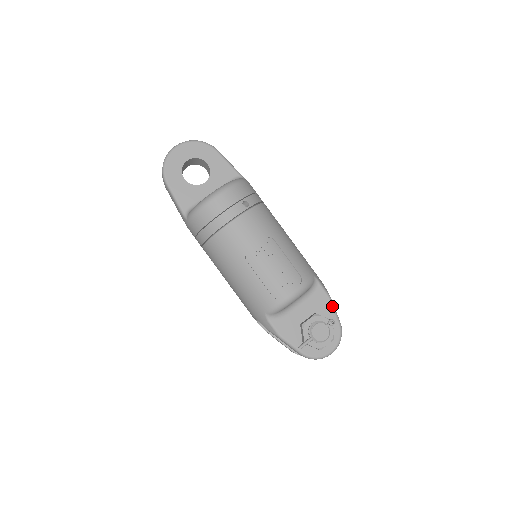
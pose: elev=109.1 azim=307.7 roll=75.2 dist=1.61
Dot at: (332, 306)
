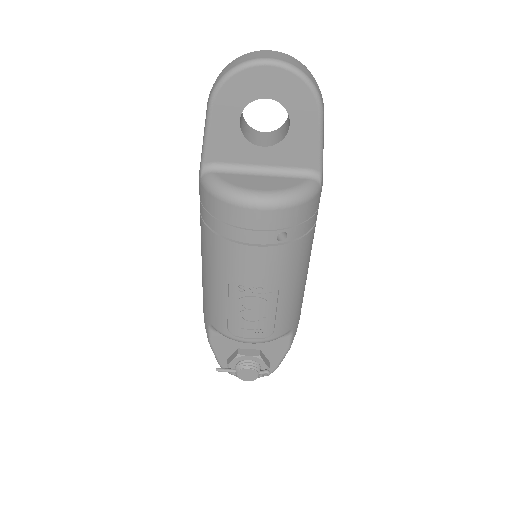
Dot at: (283, 355)
